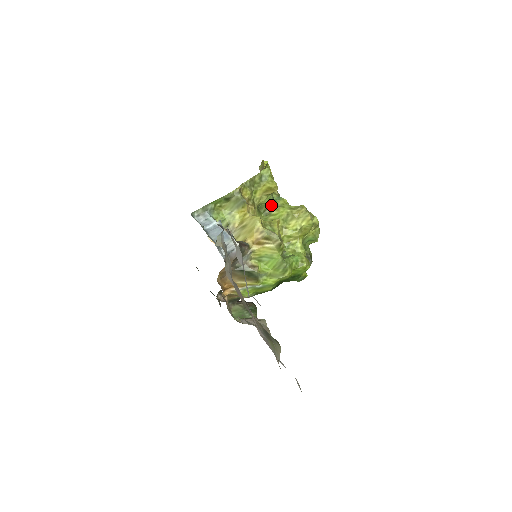
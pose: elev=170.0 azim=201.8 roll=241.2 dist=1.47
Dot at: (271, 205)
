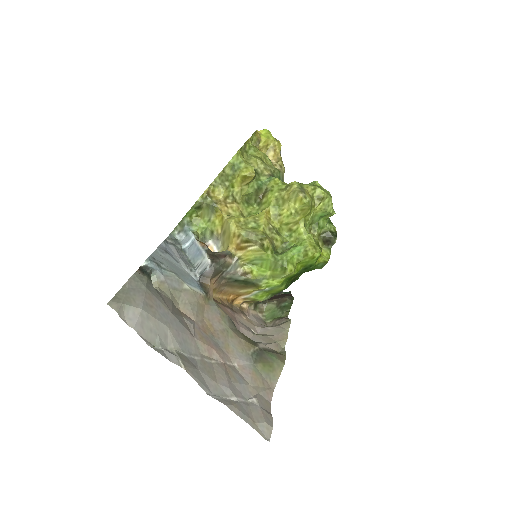
Dot at: (260, 192)
